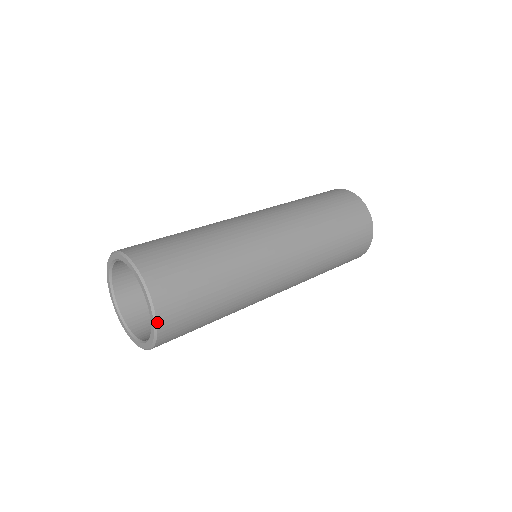
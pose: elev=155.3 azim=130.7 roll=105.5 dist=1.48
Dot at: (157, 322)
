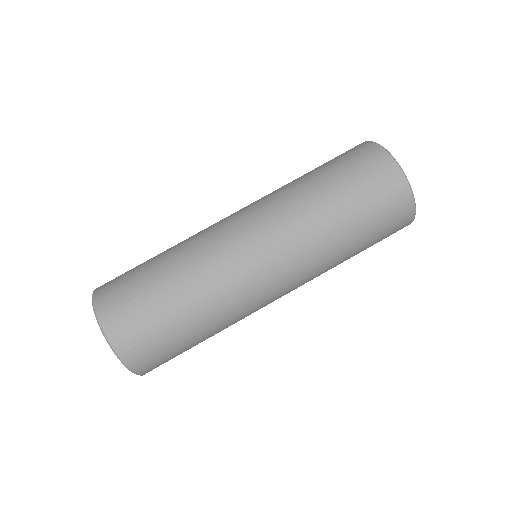
Dot at: occluded
